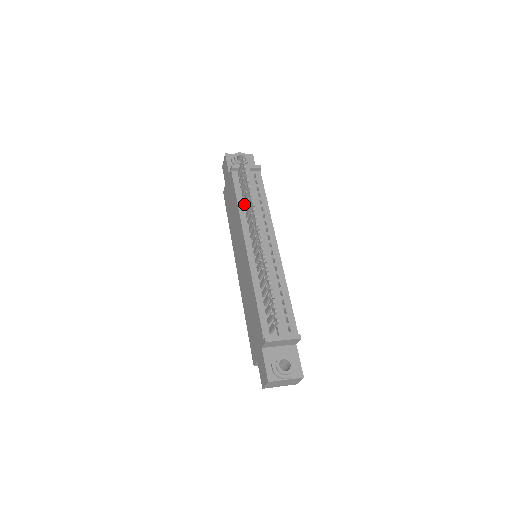
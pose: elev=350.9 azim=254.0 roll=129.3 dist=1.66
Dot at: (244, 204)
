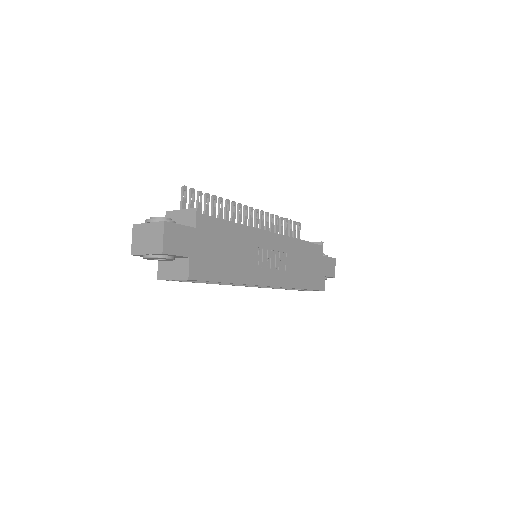
Dot at: occluded
